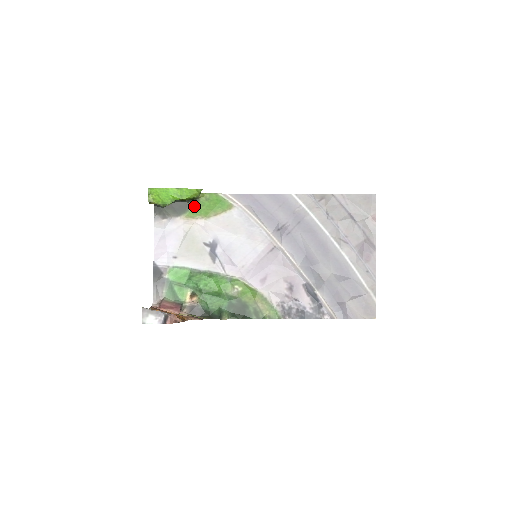
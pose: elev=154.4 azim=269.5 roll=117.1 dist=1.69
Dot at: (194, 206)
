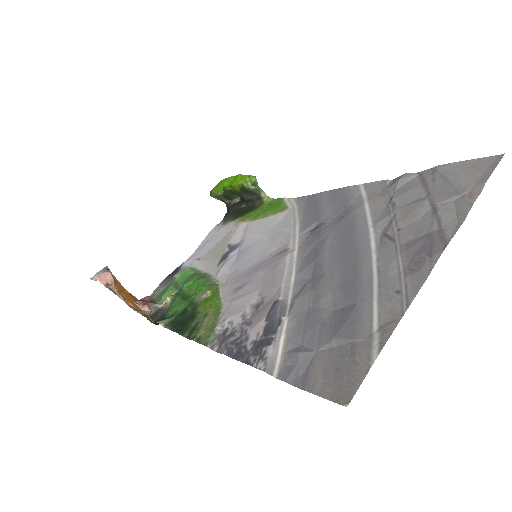
Dot at: (253, 210)
